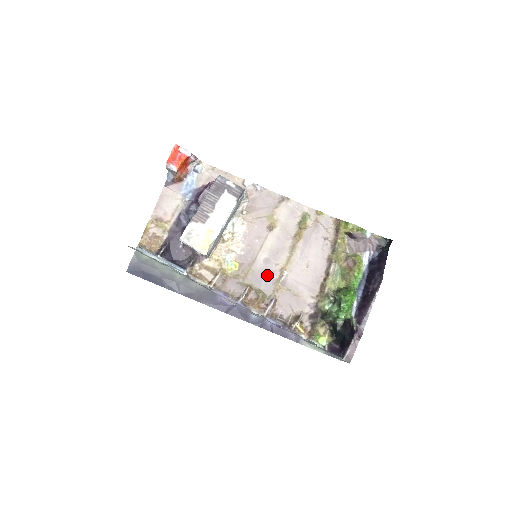
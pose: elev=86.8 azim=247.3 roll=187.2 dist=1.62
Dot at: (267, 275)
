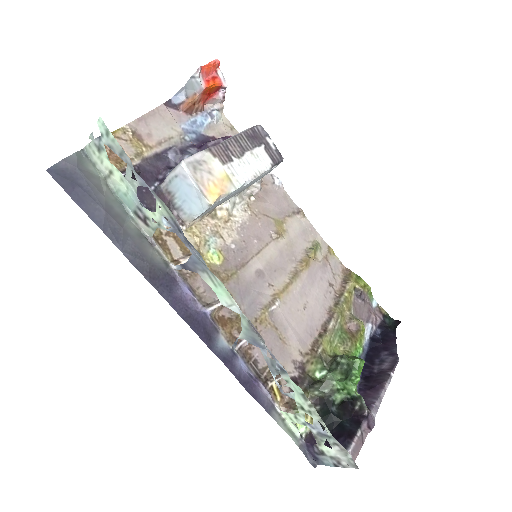
Dot at: (254, 293)
